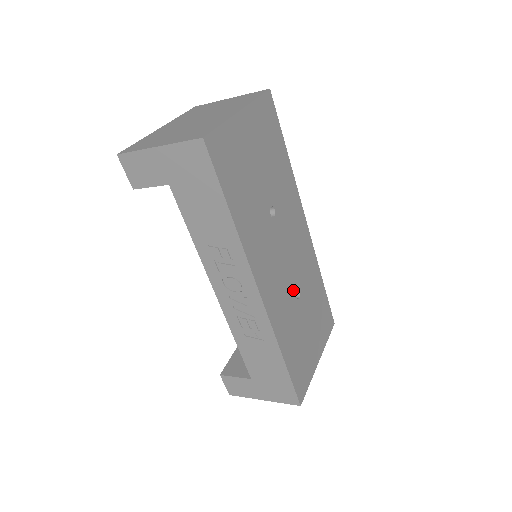
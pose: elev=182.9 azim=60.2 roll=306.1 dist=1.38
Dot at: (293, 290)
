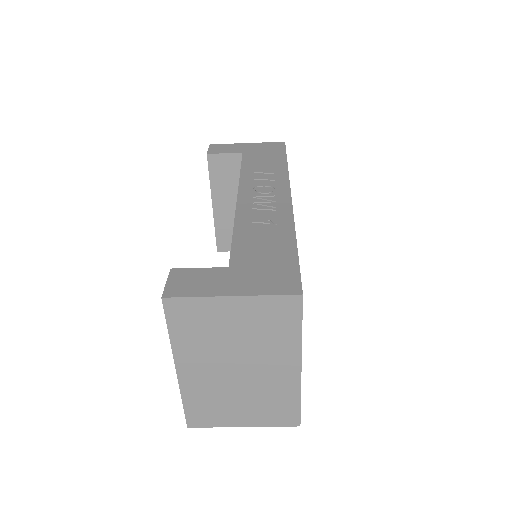
Dot at: occluded
